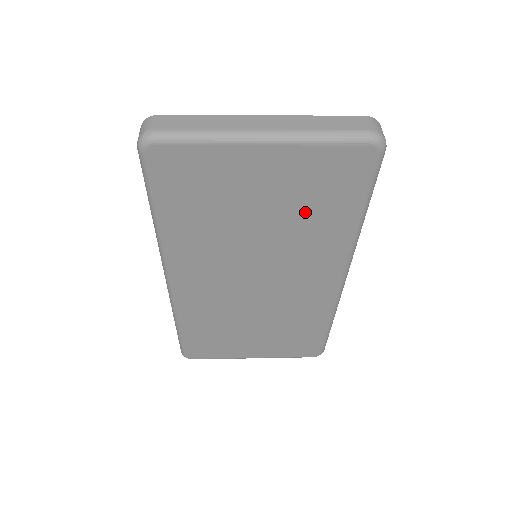
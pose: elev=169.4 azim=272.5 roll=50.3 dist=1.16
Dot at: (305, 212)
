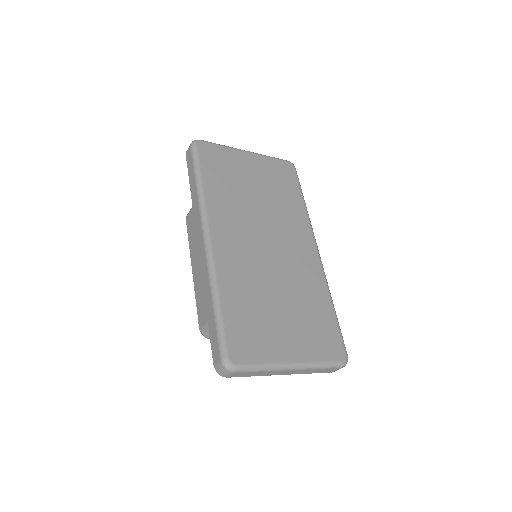
Dot at: (277, 192)
